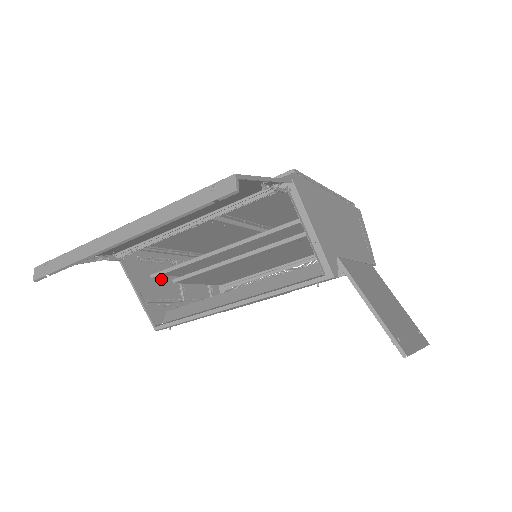
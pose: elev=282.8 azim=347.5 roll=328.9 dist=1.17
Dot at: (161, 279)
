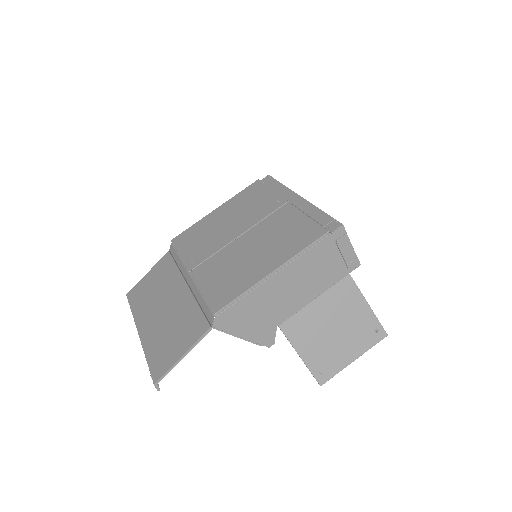
Dot at: occluded
